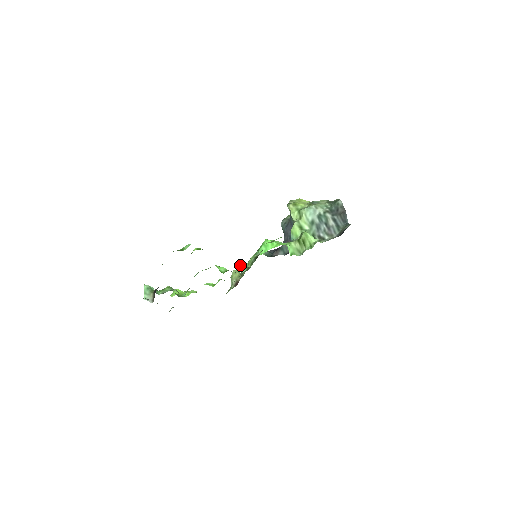
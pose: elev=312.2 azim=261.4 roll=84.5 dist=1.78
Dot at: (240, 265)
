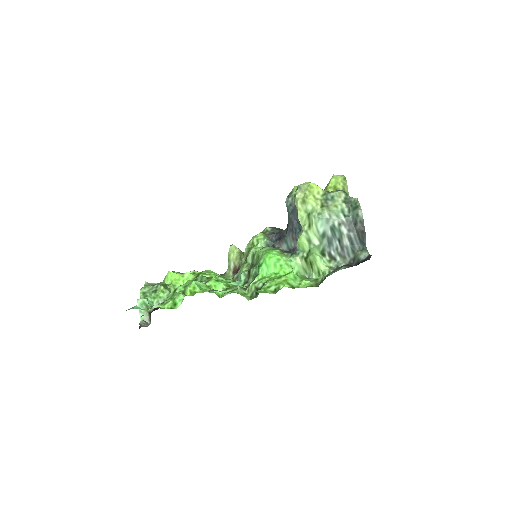
Dot at: (239, 286)
